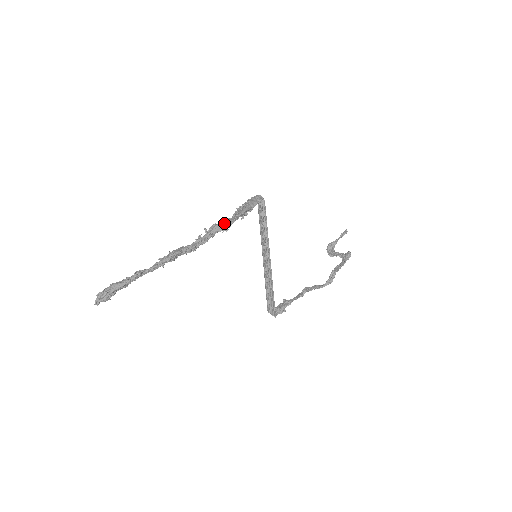
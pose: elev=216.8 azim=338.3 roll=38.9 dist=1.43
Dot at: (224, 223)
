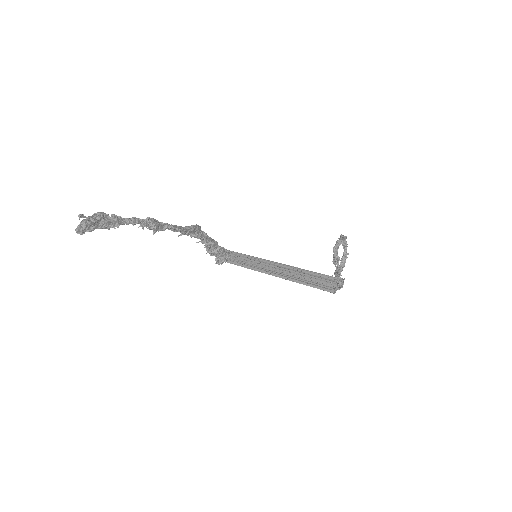
Dot at: occluded
